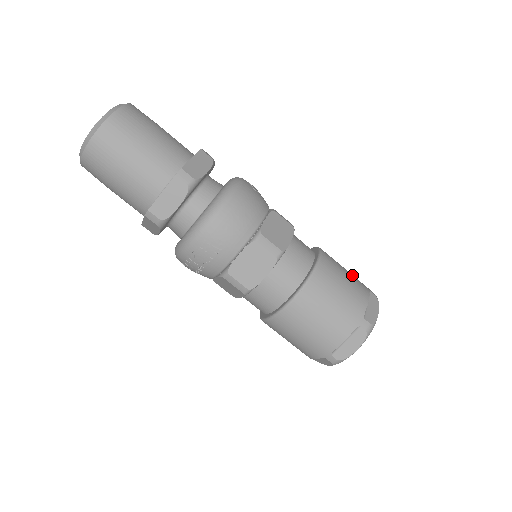
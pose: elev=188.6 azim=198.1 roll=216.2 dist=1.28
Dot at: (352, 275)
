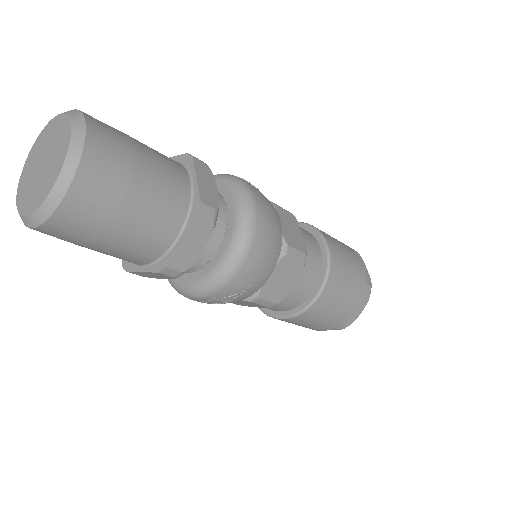
Dot at: (339, 241)
